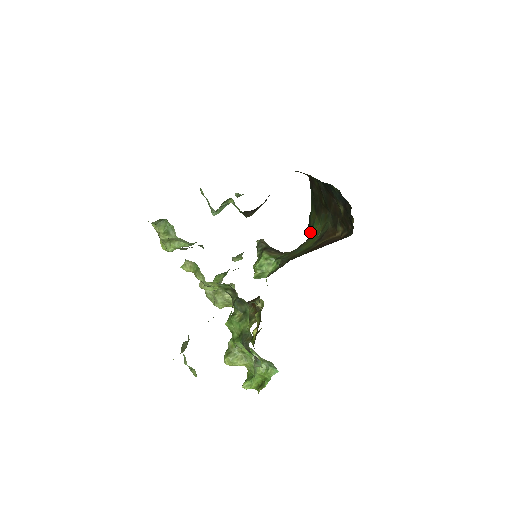
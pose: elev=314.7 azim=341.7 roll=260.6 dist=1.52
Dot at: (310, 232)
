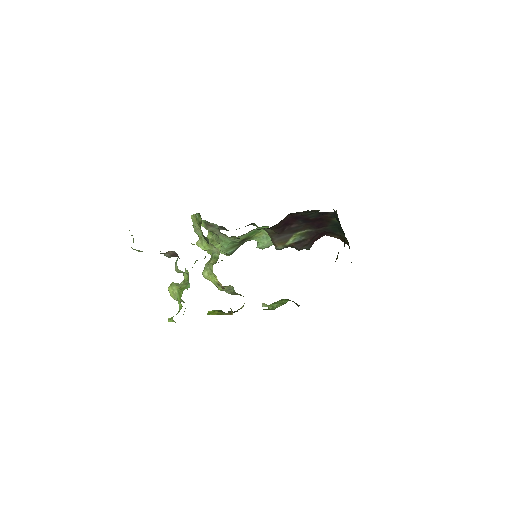
Dot at: occluded
